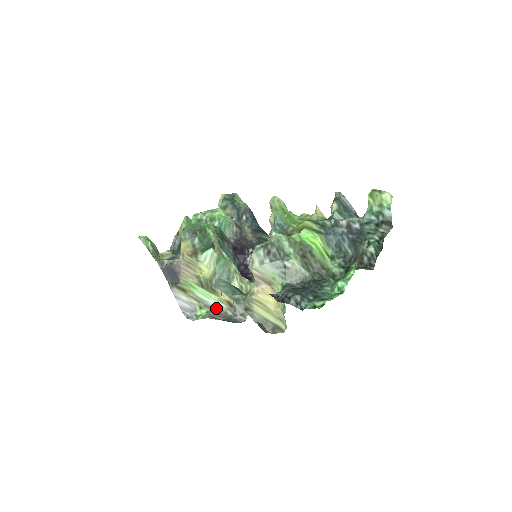
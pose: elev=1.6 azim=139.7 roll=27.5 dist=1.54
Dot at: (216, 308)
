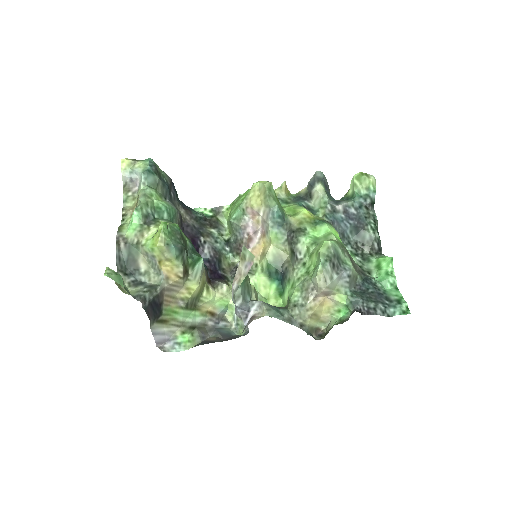
Dot at: (198, 325)
